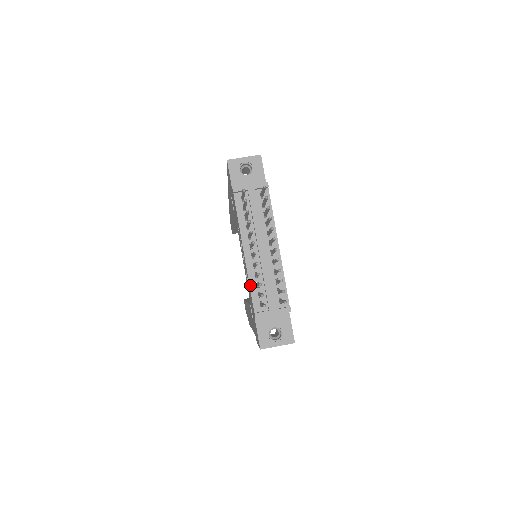
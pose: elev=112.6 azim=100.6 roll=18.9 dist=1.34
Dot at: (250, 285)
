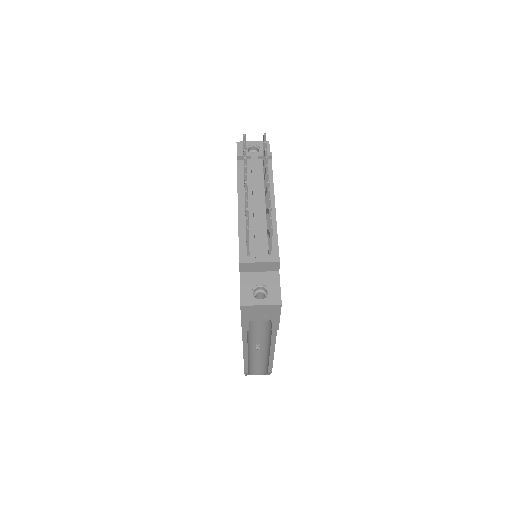
Dot at: (239, 235)
